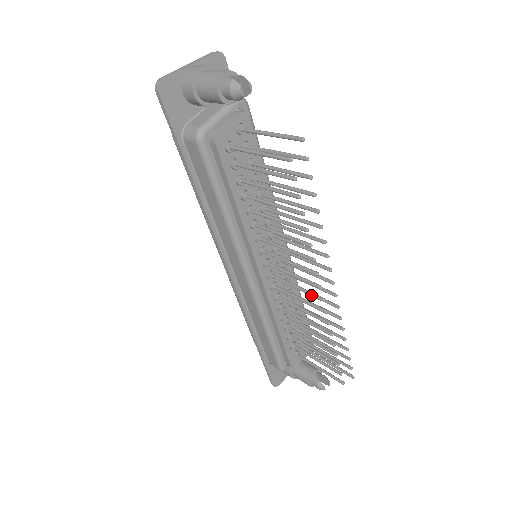
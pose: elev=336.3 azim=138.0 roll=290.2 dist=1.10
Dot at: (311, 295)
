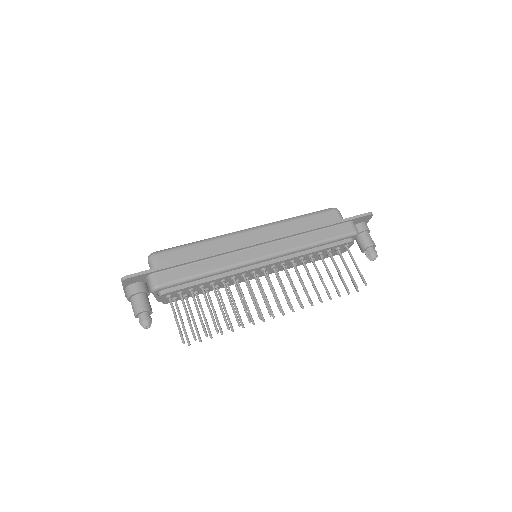
Dot at: occluded
